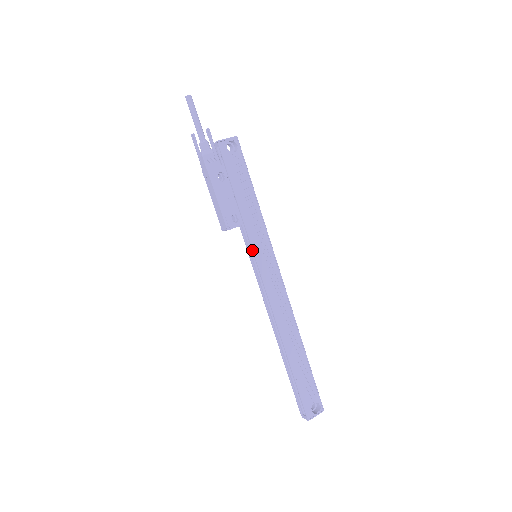
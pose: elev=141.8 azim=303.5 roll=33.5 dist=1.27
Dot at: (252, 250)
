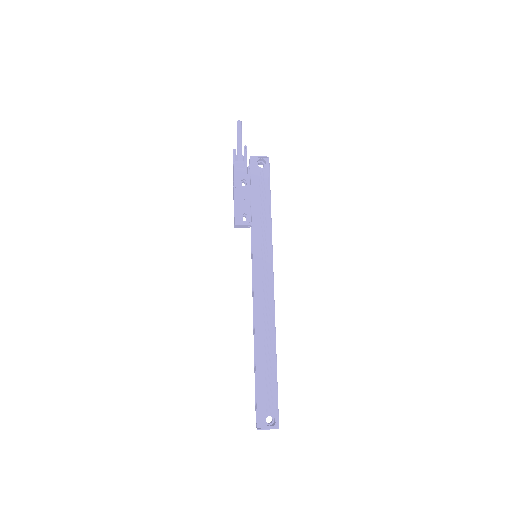
Dot at: (252, 248)
